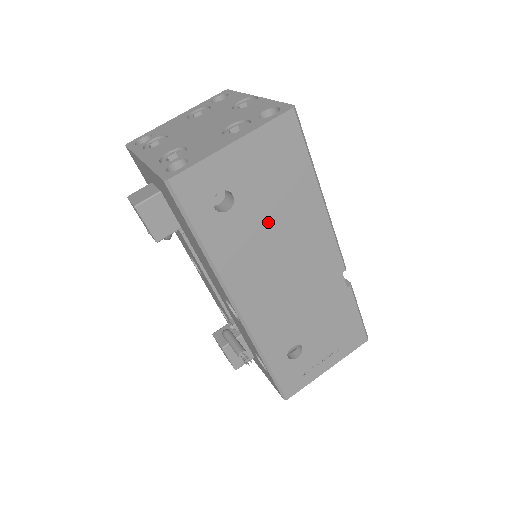
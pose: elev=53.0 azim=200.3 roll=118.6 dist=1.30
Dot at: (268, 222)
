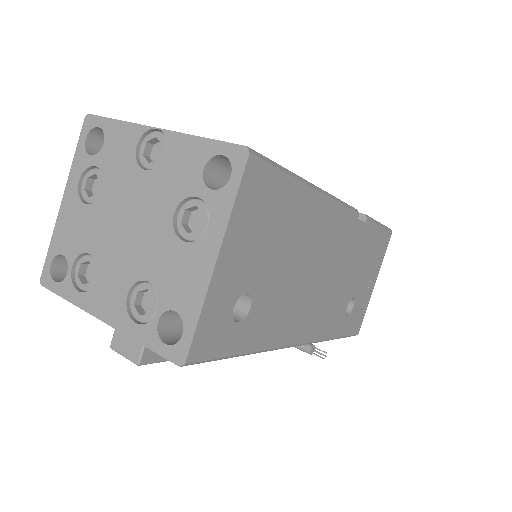
Dot at: (286, 268)
